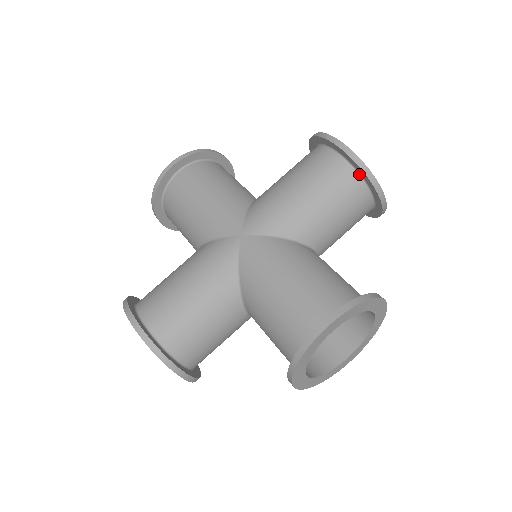
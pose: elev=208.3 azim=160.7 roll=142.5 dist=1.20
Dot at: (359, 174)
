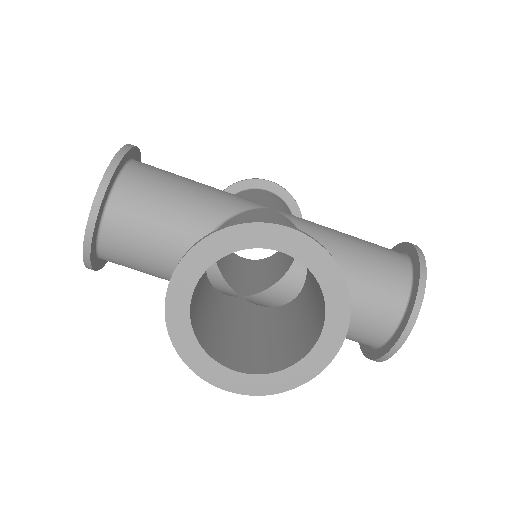
Dot at: (290, 209)
